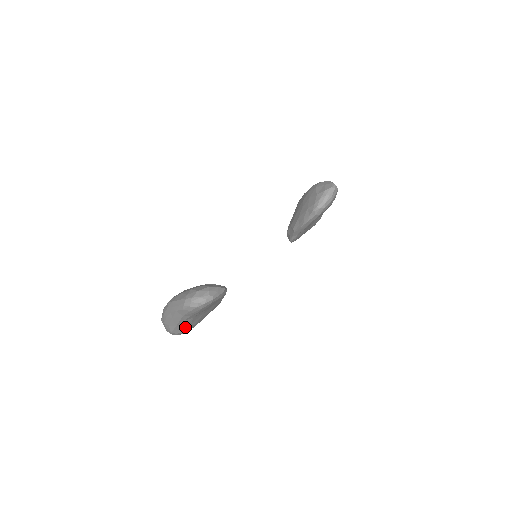
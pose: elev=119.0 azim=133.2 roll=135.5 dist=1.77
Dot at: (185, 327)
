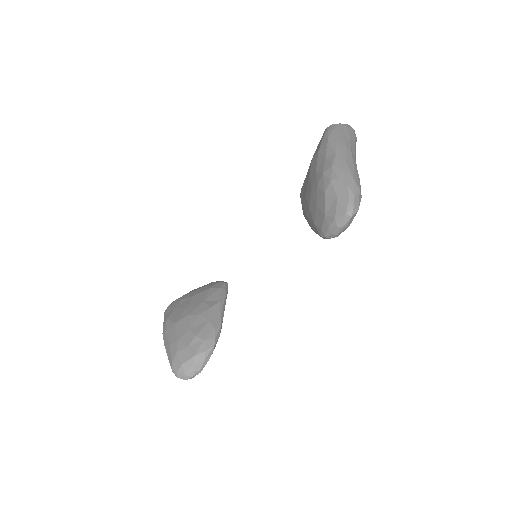
Dot at: occluded
